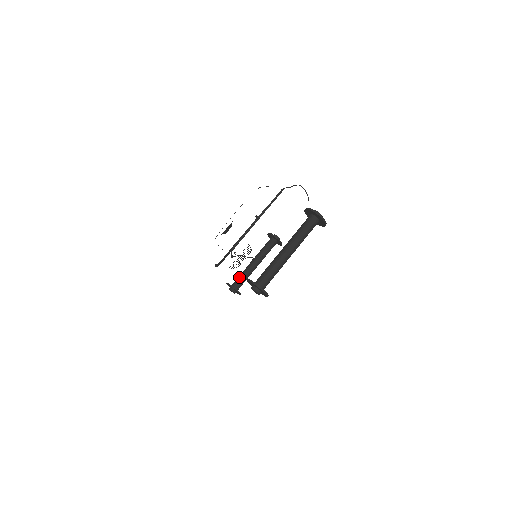
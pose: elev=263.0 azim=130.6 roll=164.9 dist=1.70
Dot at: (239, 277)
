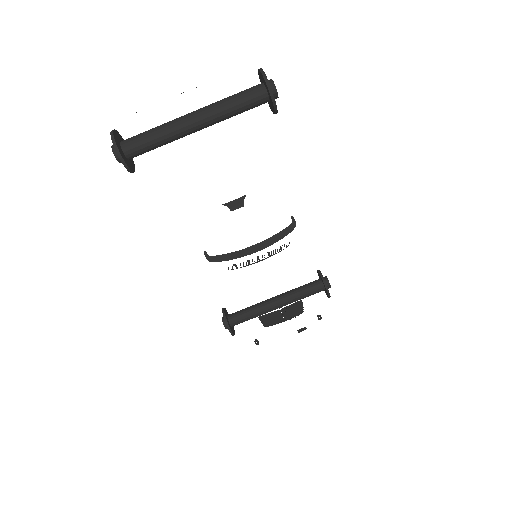
Dot at: occluded
